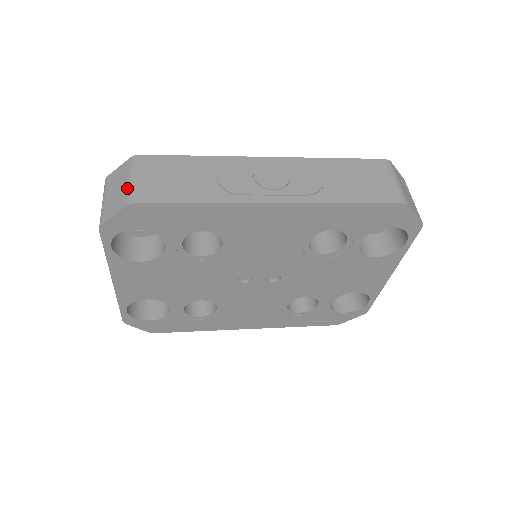
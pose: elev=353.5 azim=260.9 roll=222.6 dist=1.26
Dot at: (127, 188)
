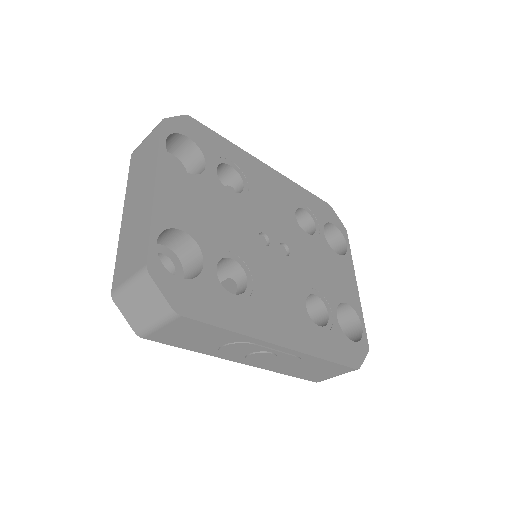
Dot at: occluded
